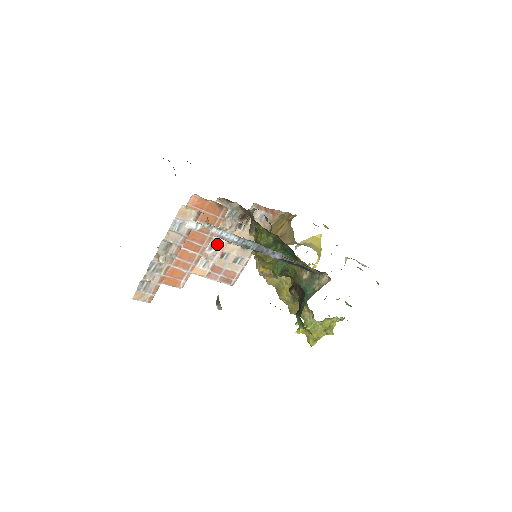
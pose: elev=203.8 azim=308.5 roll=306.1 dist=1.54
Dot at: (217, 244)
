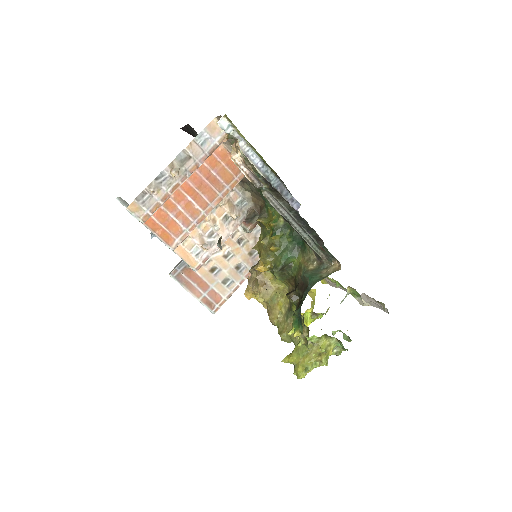
Dot at: (218, 233)
